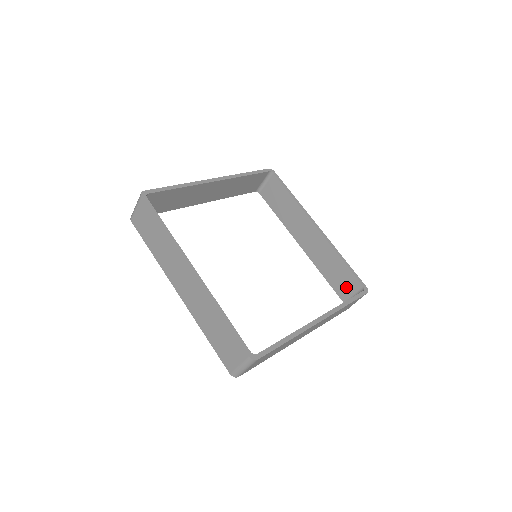
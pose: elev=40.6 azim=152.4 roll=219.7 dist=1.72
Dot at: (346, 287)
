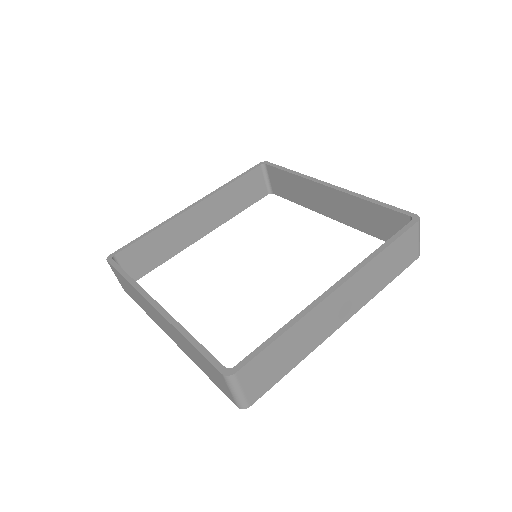
Dot at: (397, 231)
